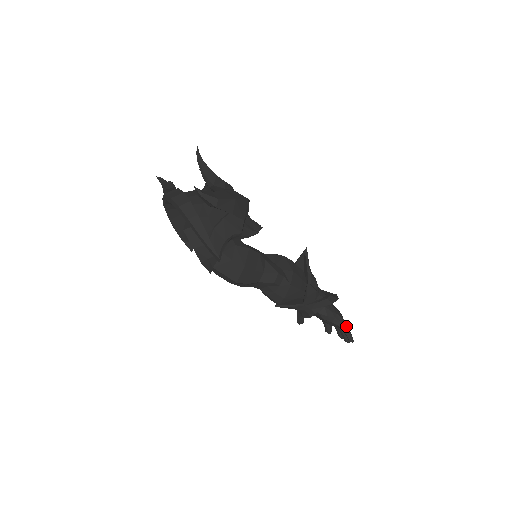
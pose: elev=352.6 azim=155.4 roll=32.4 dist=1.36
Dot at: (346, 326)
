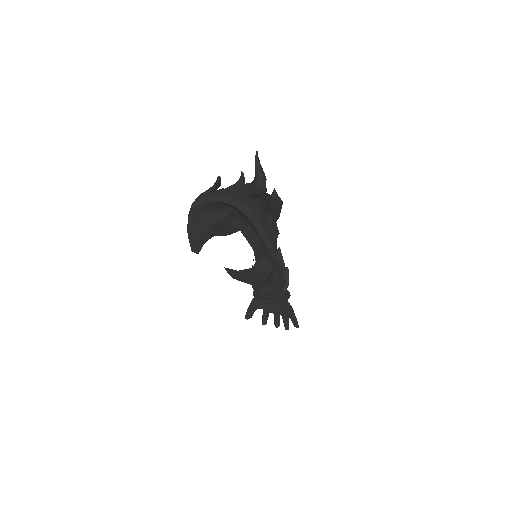
Dot at: occluded
